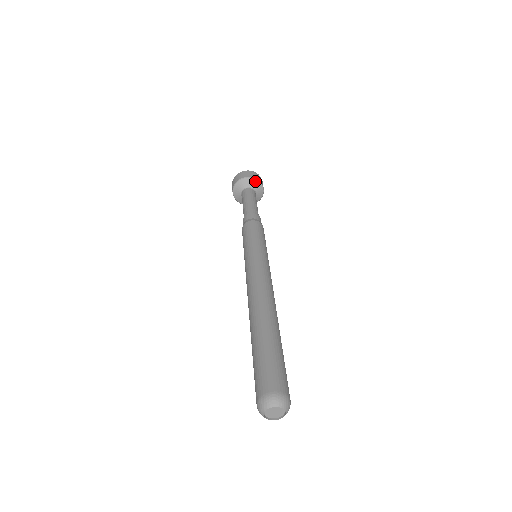
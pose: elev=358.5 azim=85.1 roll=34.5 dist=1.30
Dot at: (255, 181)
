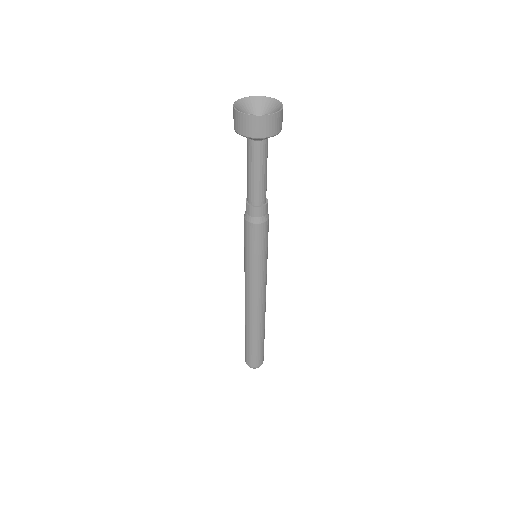
Dot at: occluded
